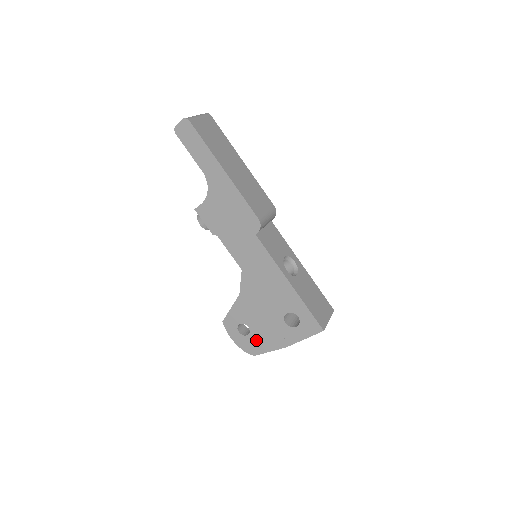
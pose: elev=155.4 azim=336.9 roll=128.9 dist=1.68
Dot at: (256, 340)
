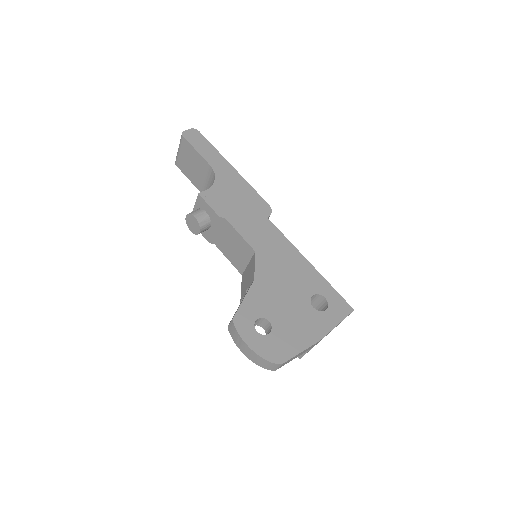
Dot at: (281, 338)
